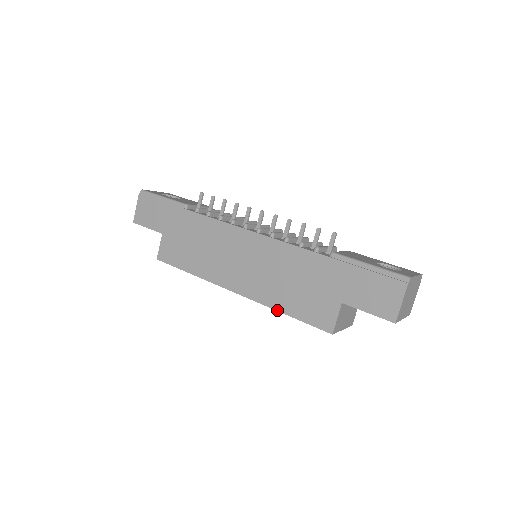
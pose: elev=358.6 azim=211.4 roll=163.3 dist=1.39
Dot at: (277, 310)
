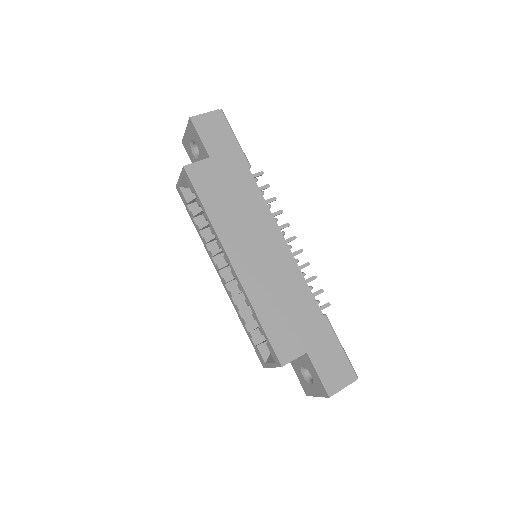
Dot at: (255, 311)
